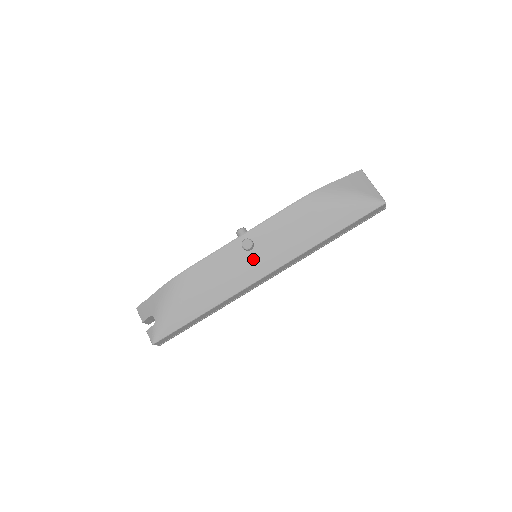
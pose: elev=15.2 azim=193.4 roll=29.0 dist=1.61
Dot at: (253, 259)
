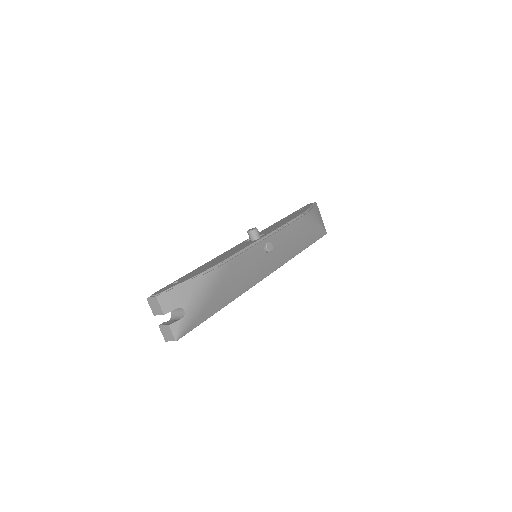
Dot at: (266, 261)
